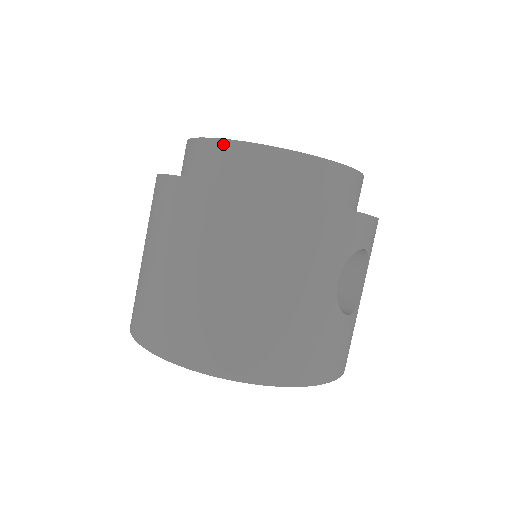
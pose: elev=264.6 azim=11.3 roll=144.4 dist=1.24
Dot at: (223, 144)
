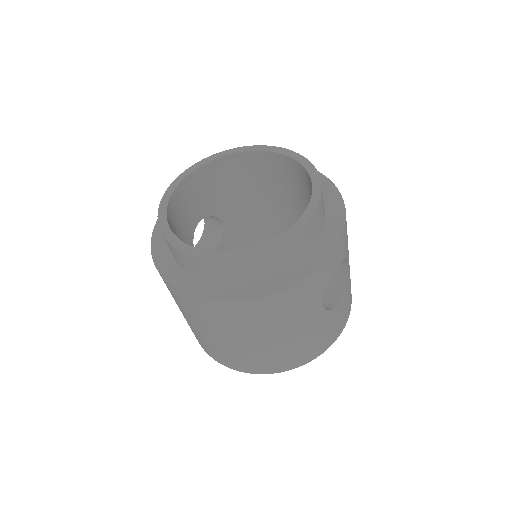
Dot at: (193, 259)
